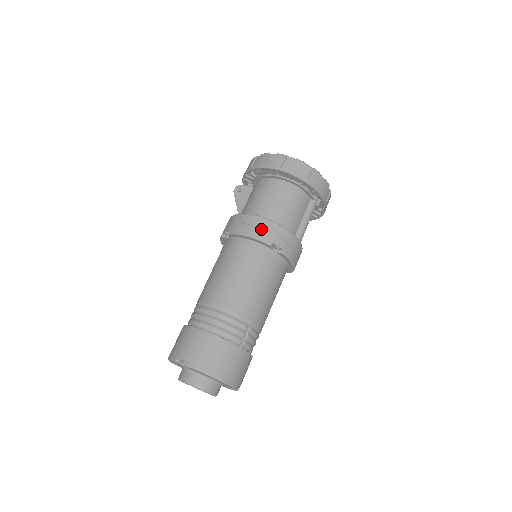
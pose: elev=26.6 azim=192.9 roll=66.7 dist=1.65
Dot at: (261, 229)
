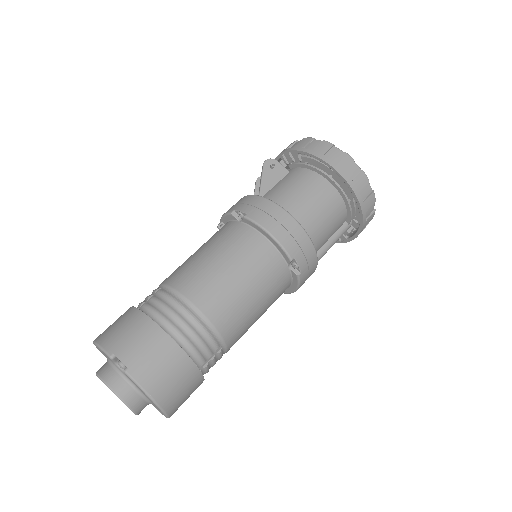
Dot at: (290, 235)
